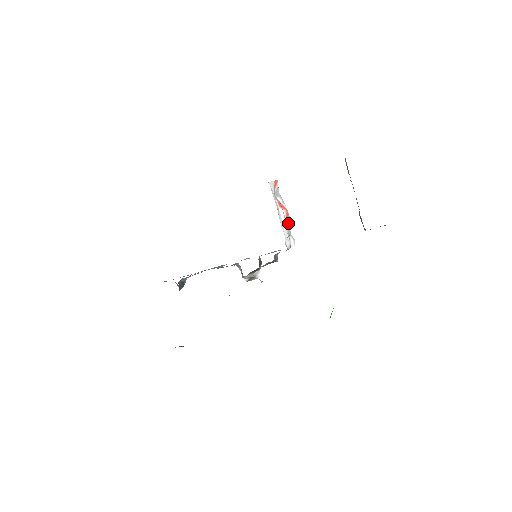
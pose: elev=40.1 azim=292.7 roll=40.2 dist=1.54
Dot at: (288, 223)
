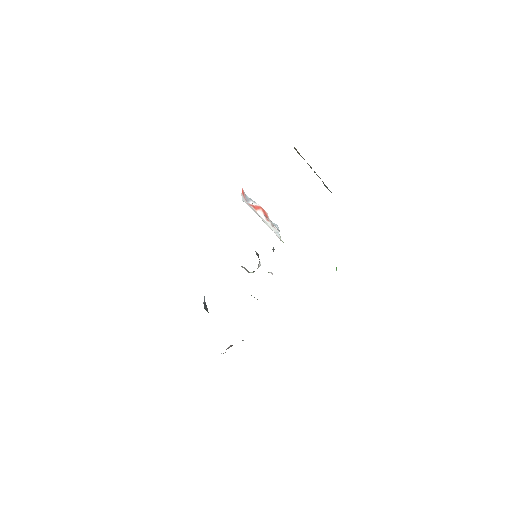
Dot at: (267, 217)
